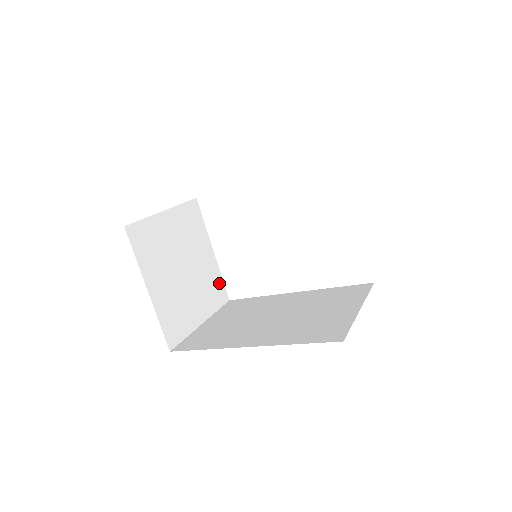
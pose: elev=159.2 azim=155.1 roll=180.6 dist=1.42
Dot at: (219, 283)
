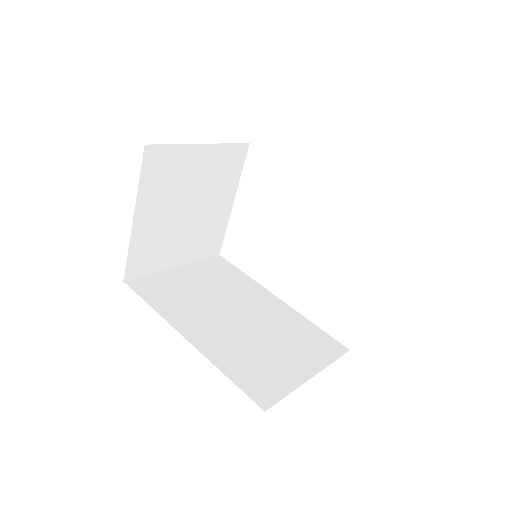
Dot at: (219, 235)
